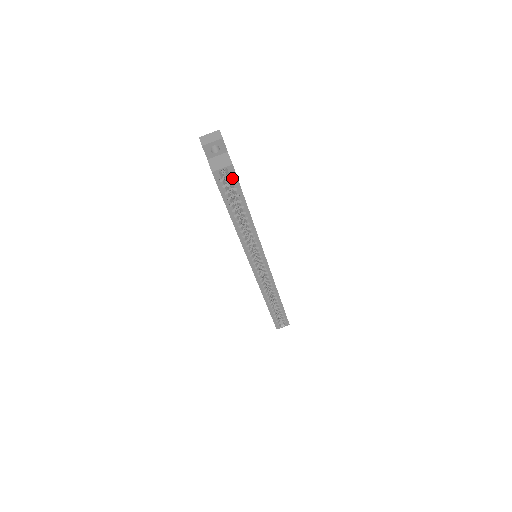
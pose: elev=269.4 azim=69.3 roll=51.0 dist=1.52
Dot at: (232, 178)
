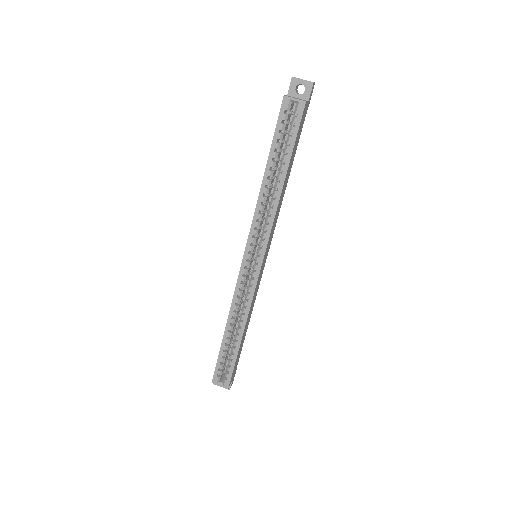
Dot at: (296, 118)
